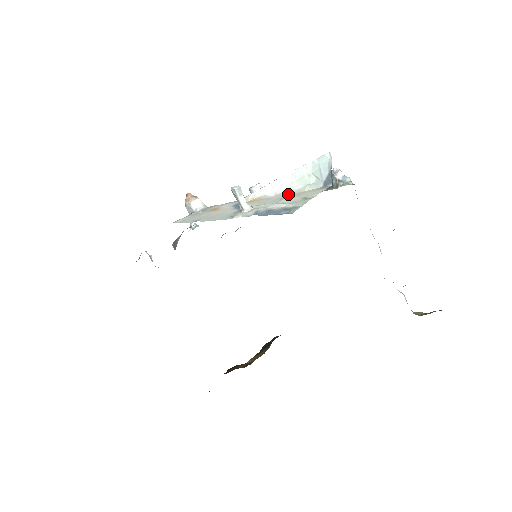
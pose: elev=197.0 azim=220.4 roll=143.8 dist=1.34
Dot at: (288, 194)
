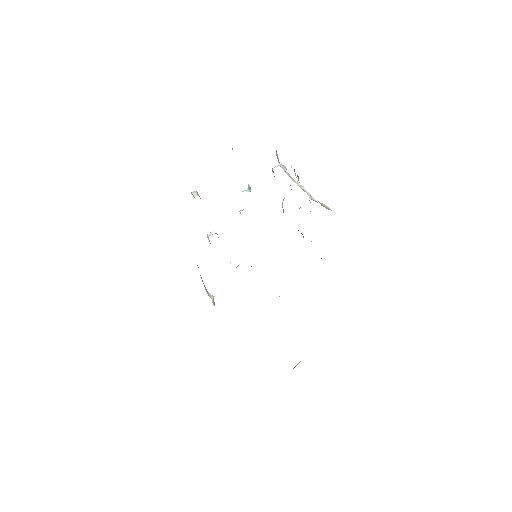
Dot at: occluded
